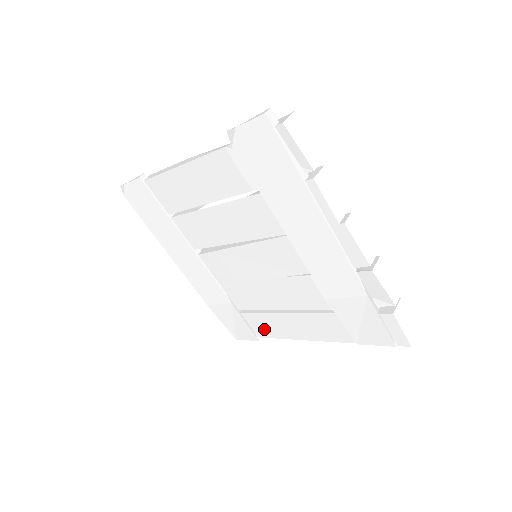
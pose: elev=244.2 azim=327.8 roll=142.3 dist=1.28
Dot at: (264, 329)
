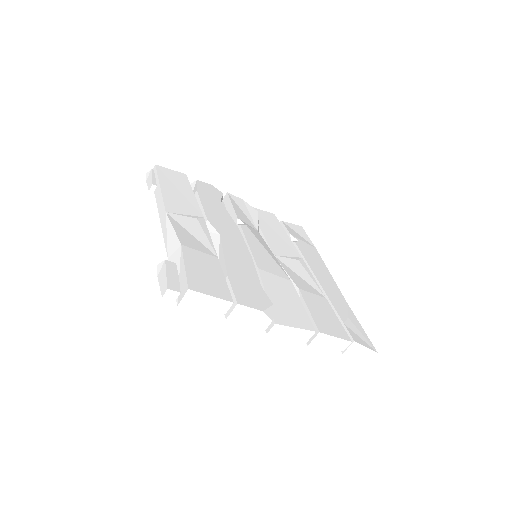
Dot at: occluded
